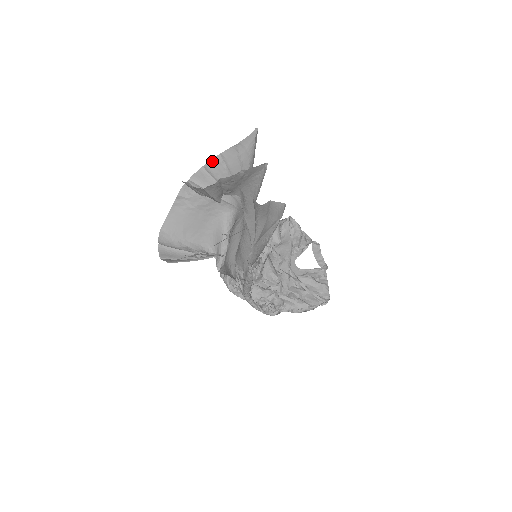
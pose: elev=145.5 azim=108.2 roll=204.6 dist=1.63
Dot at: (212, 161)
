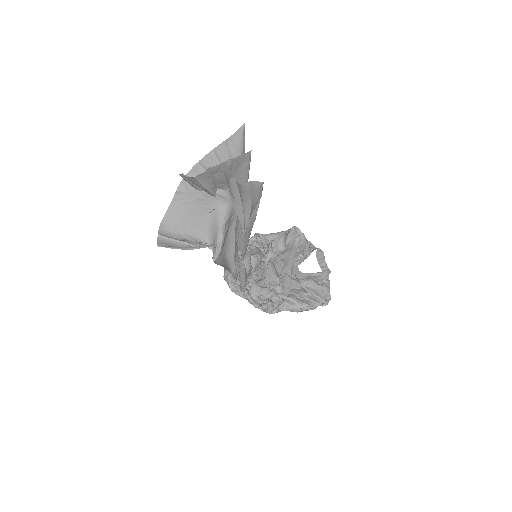
Dot at: (206, 157)
